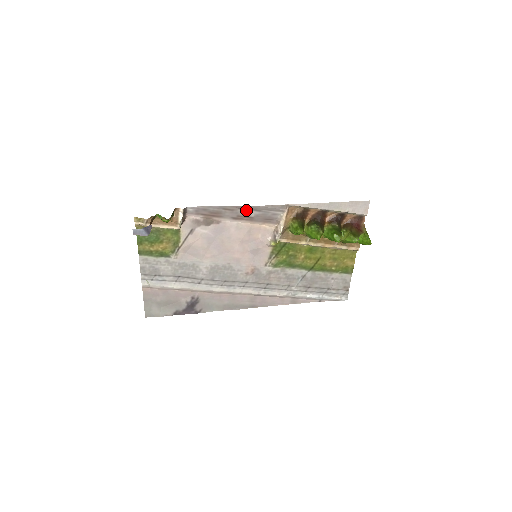
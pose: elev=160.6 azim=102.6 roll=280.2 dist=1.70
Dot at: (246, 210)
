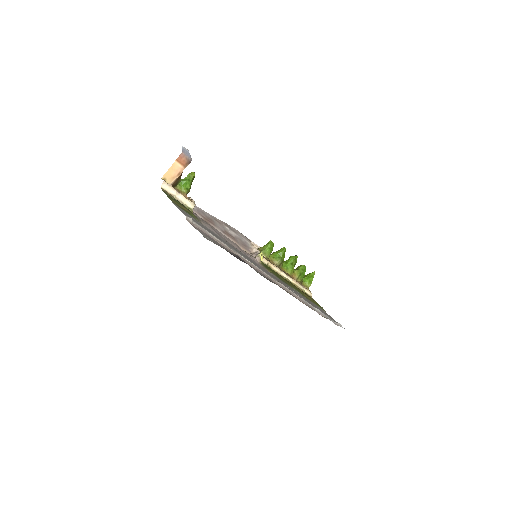
Dot at: (228, 228)
